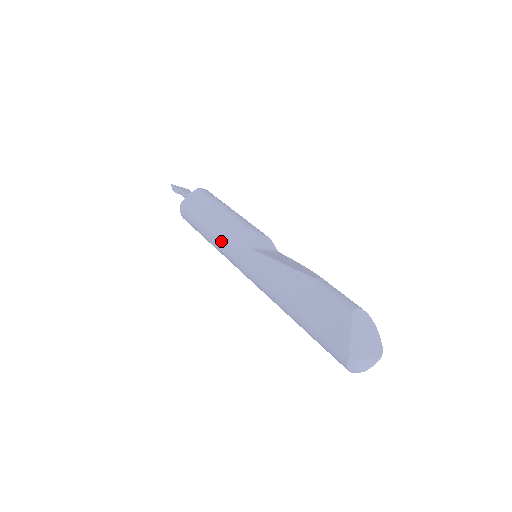
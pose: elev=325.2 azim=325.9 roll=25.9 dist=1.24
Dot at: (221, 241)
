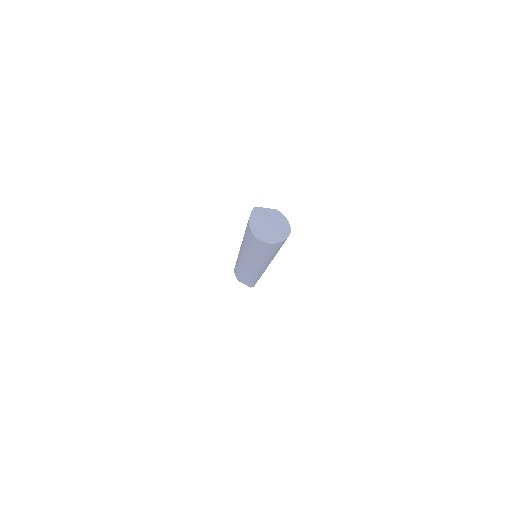
Dot at: occluded
